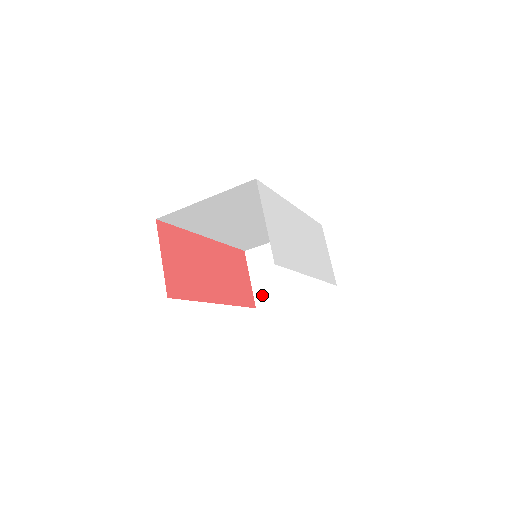
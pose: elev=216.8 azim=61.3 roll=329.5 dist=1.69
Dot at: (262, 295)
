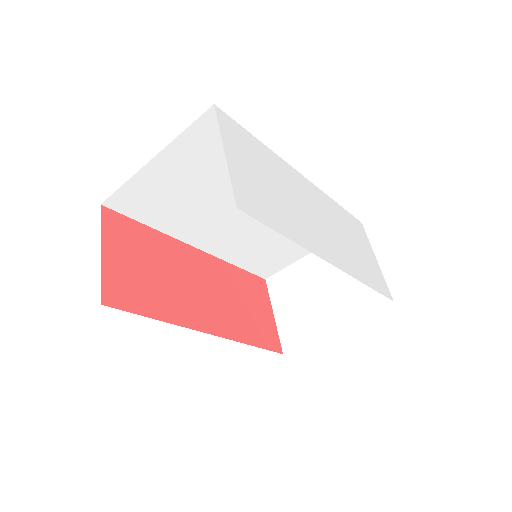
Dot at: (290, 334)
